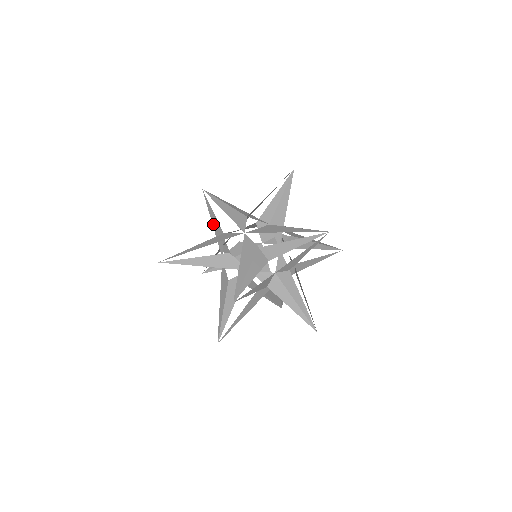
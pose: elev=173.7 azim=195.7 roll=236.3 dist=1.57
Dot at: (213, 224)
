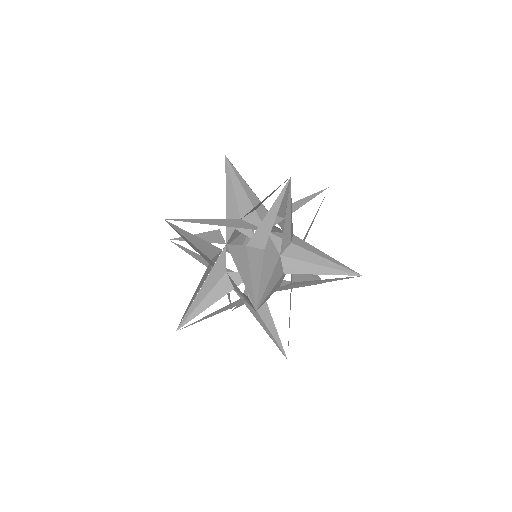
Dot at: occluded
